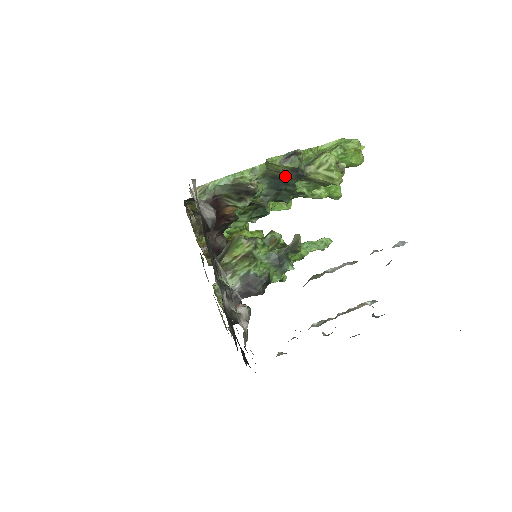
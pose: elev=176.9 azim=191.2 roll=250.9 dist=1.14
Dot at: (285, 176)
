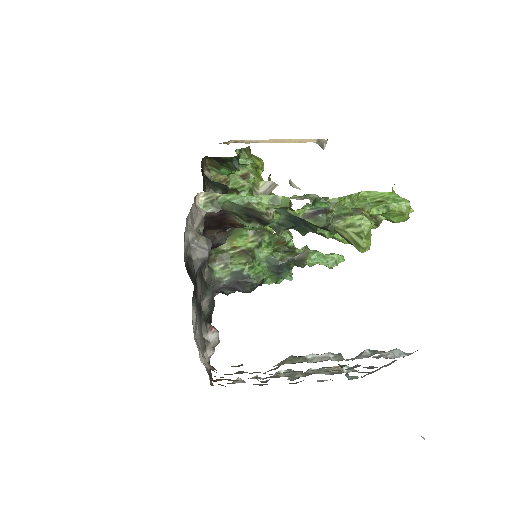
Dot at: occluded
